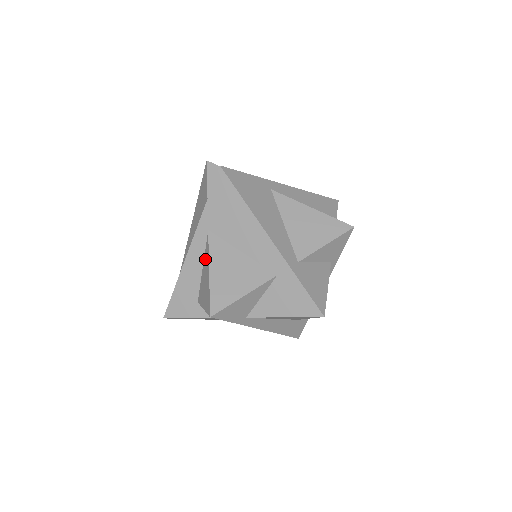
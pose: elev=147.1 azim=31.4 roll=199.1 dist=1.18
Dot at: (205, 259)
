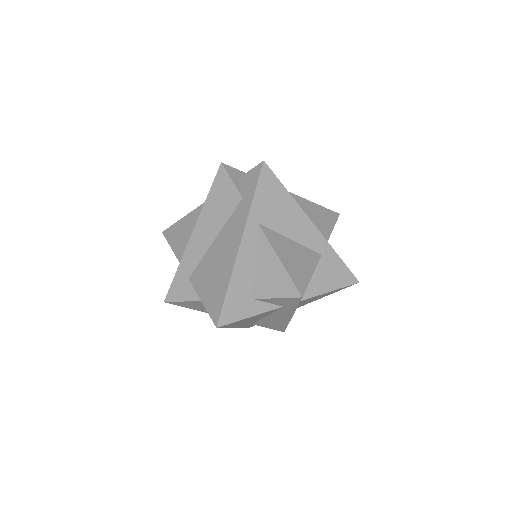
Dot at: (261, 251)
